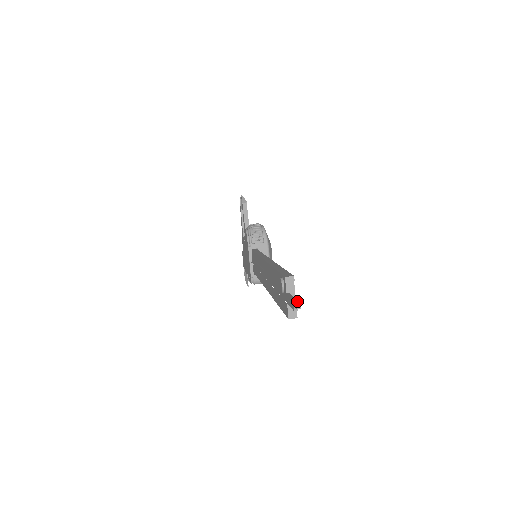
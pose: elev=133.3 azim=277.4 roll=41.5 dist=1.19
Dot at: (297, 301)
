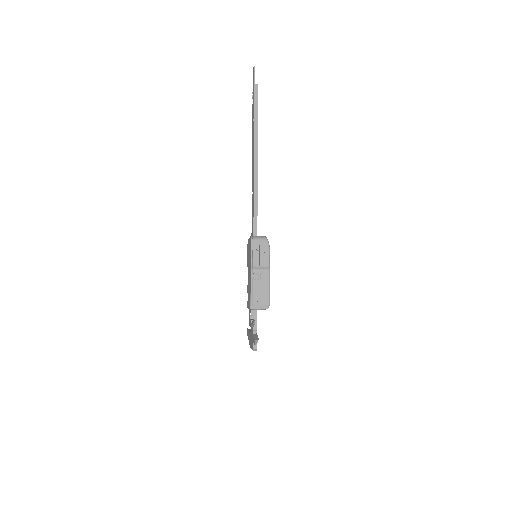
Dot at: (254, 71)
